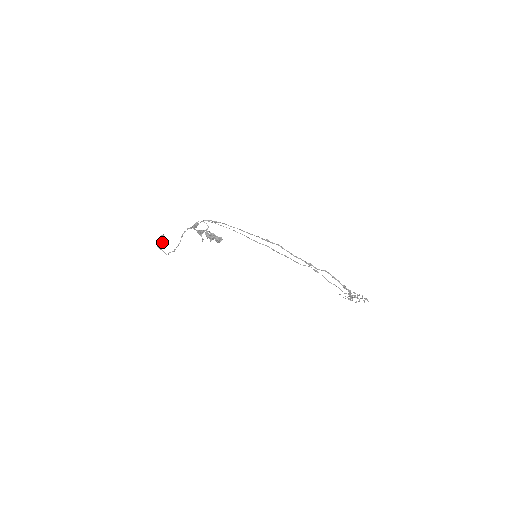
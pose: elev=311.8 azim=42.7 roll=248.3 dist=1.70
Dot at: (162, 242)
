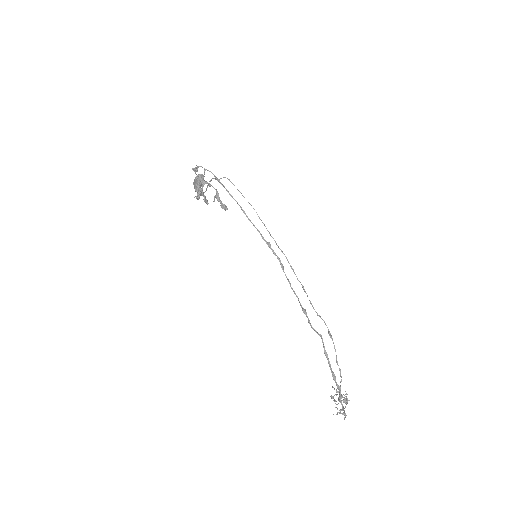
Dot at: occluded
